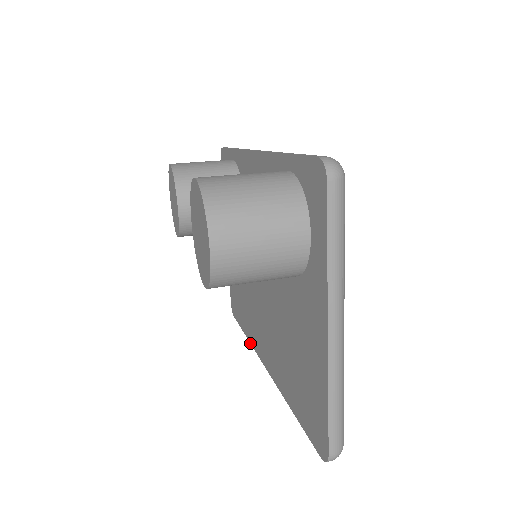
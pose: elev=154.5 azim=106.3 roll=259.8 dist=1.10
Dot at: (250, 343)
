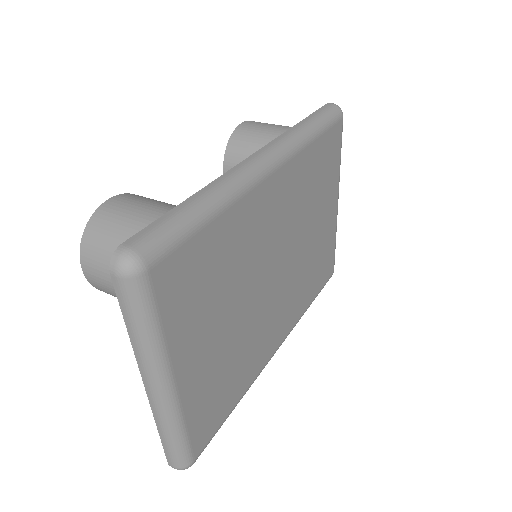
Dot at: occluded
